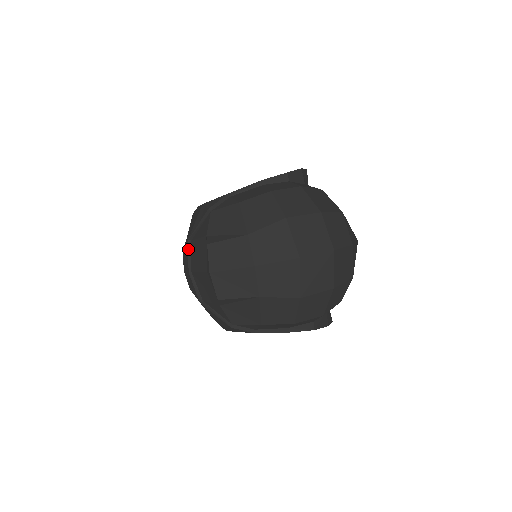
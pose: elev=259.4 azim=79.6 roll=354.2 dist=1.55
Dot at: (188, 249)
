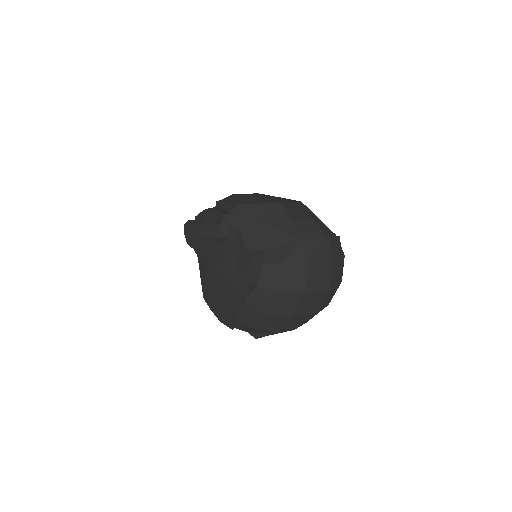
Dot at: occluded
